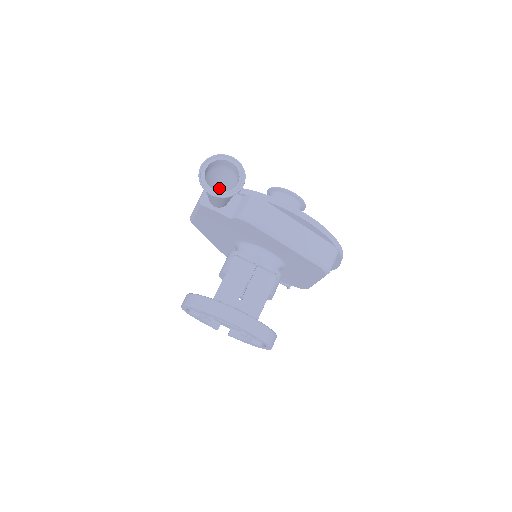
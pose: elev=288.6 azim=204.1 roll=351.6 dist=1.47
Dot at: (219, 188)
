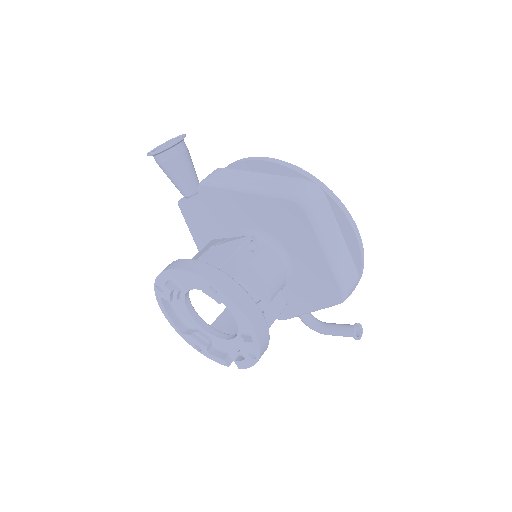
Dot at: occluded
